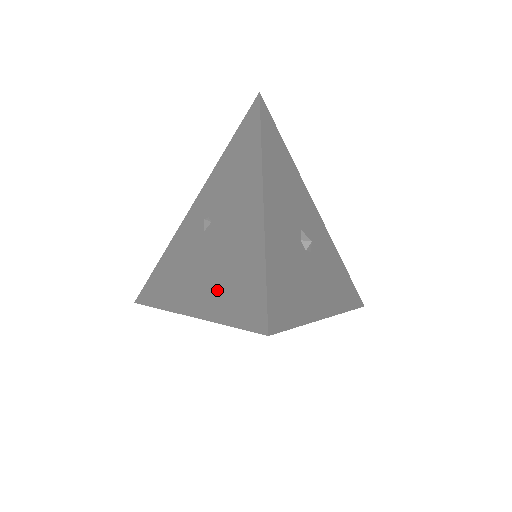
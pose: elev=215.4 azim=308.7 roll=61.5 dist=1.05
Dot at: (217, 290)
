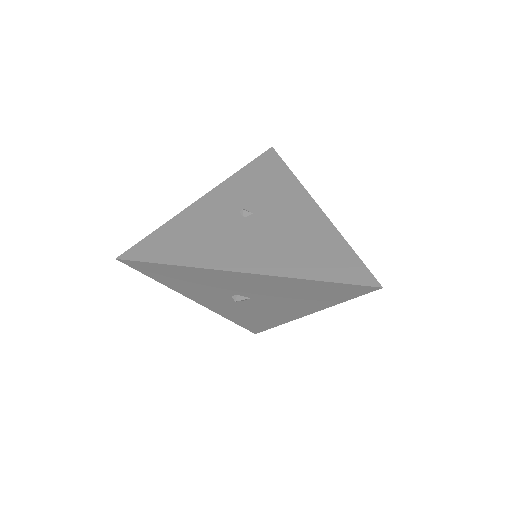
Dot at: (297, 259)
